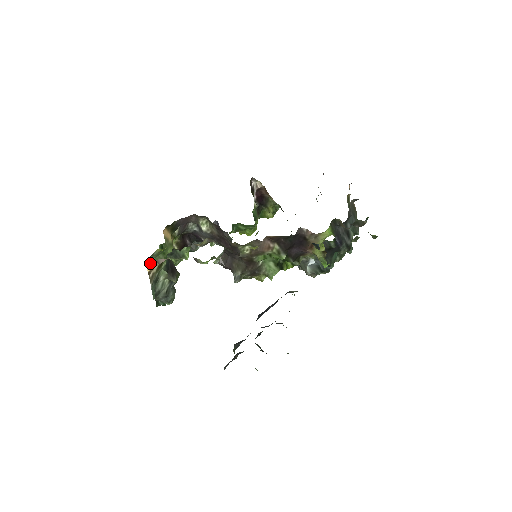
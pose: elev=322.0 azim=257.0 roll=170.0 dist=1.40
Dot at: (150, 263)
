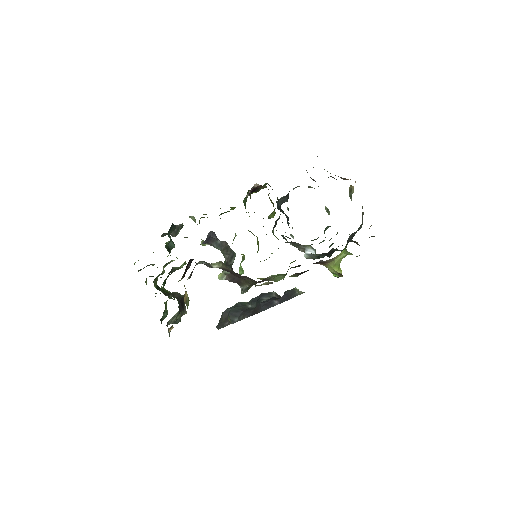
Dot at: (172, 327)
